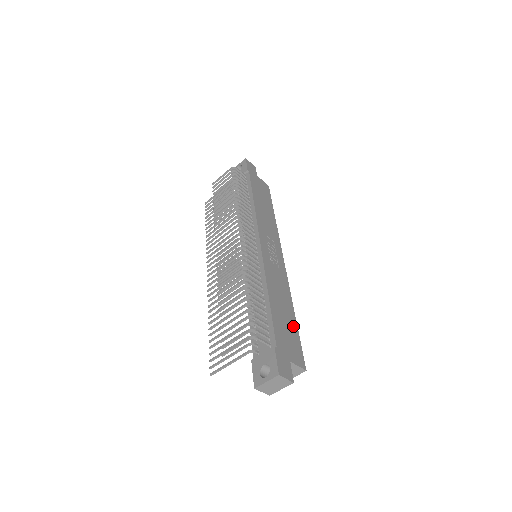
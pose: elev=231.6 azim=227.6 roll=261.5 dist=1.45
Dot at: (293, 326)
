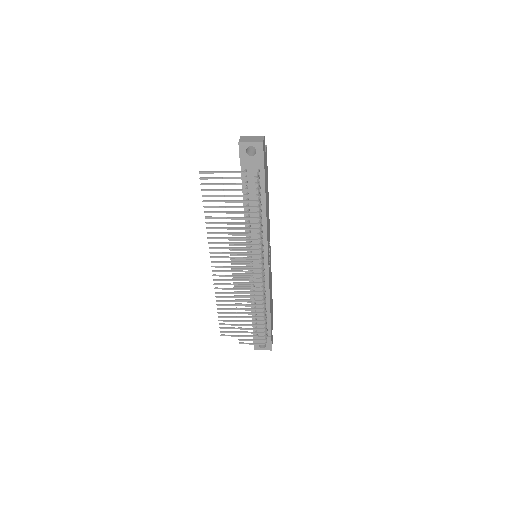
Dot at: occluded
